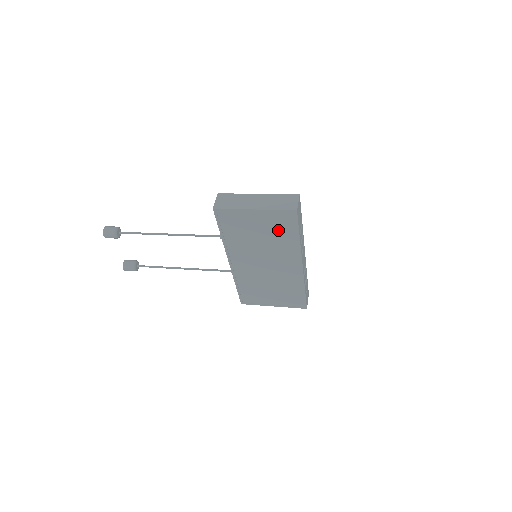
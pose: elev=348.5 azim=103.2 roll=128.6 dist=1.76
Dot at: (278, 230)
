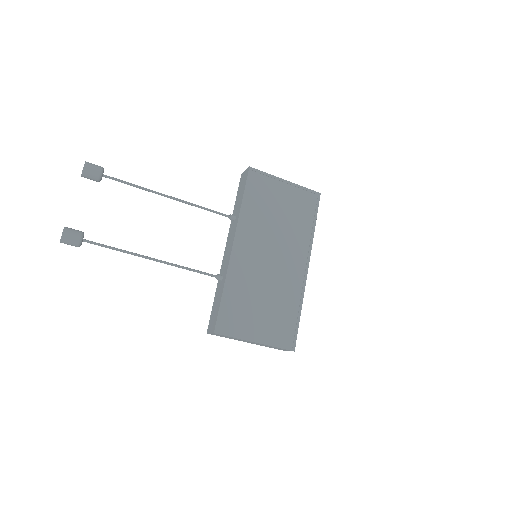
Dot at: (299, 212)
